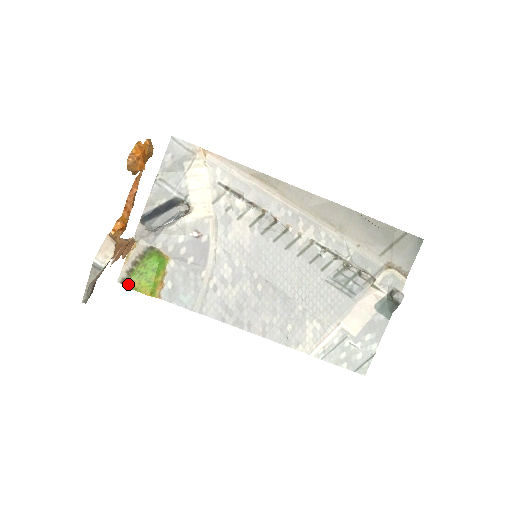
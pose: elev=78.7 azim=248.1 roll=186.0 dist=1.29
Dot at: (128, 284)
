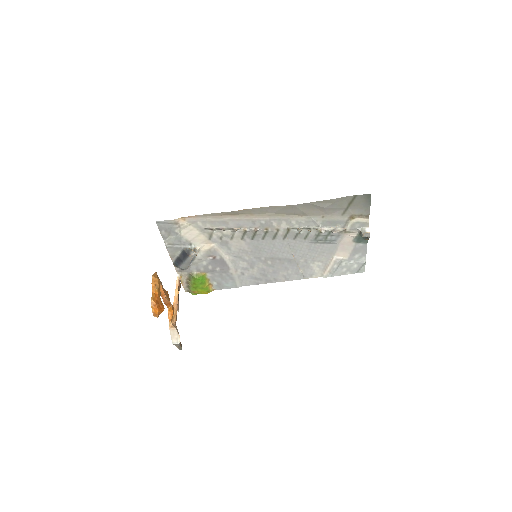
Dot at: (192, 293)
